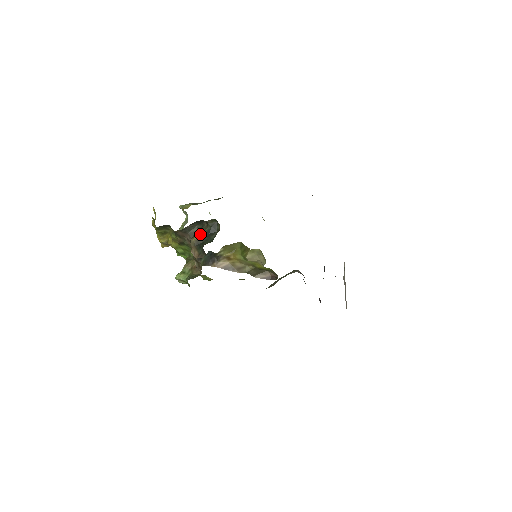
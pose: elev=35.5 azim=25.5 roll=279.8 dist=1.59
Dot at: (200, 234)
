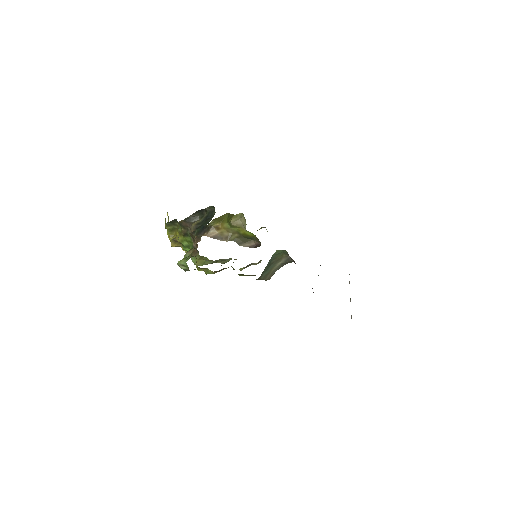
Dot at: occluded
